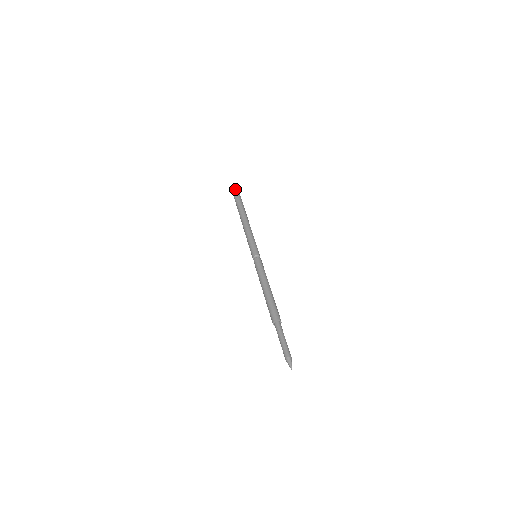
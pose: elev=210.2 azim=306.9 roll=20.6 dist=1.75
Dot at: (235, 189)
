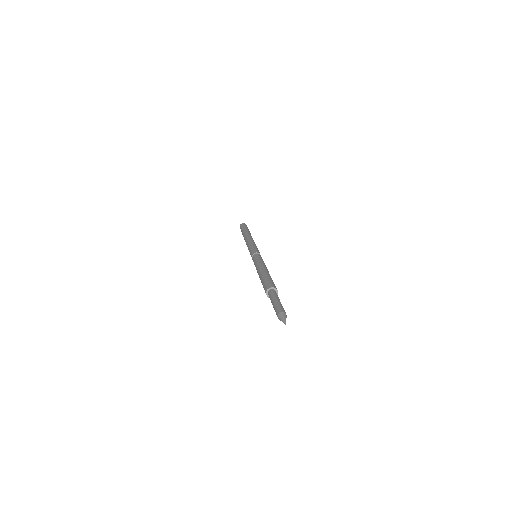
Dot at: (243, 223)
